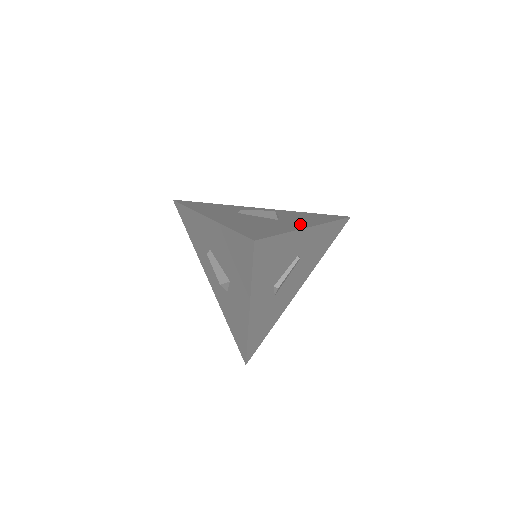
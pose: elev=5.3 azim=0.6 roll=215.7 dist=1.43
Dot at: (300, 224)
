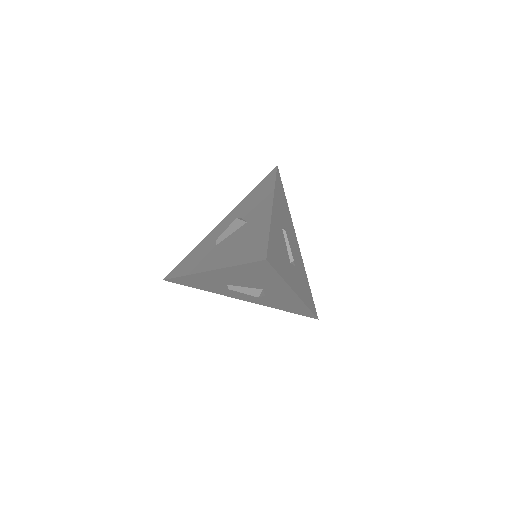
Dot at: (264, 211)
